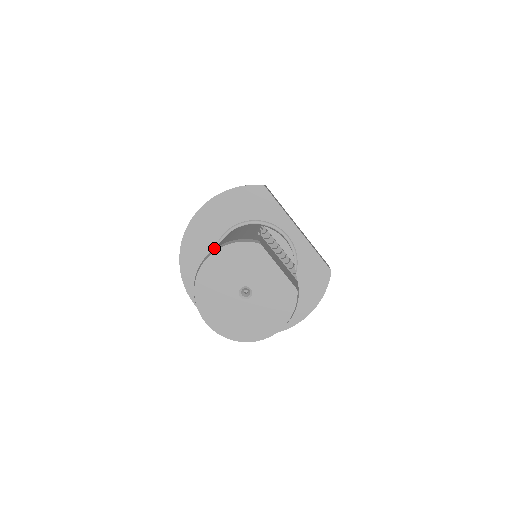
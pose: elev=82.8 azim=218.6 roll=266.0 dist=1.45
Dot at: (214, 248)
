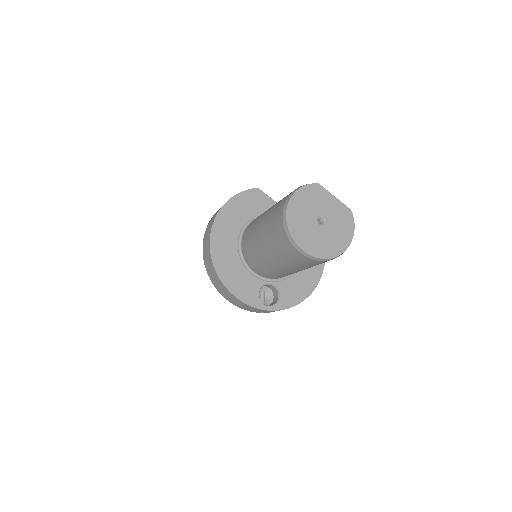
Dot at: (284, 199)
